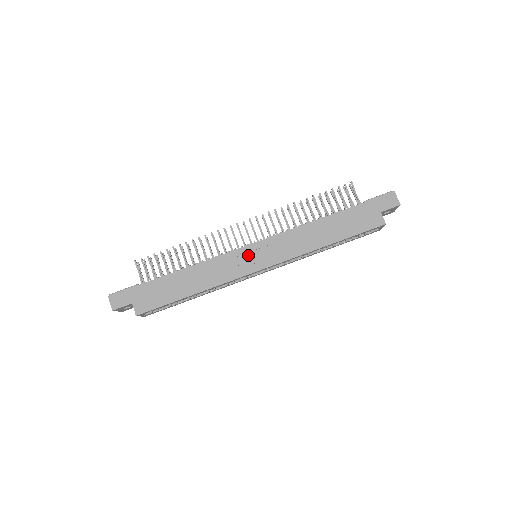
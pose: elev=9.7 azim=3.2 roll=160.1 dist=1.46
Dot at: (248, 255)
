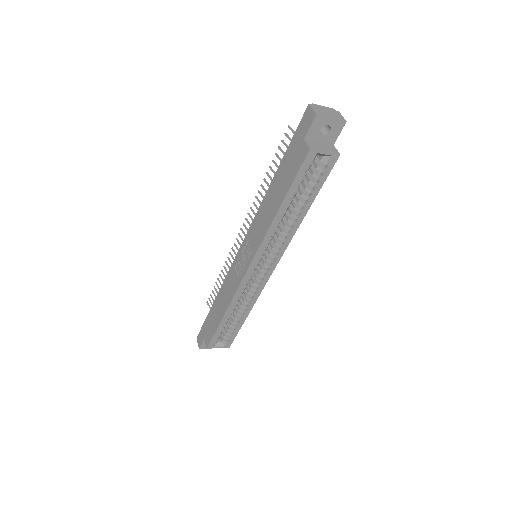
Dot at: (241, 259)
